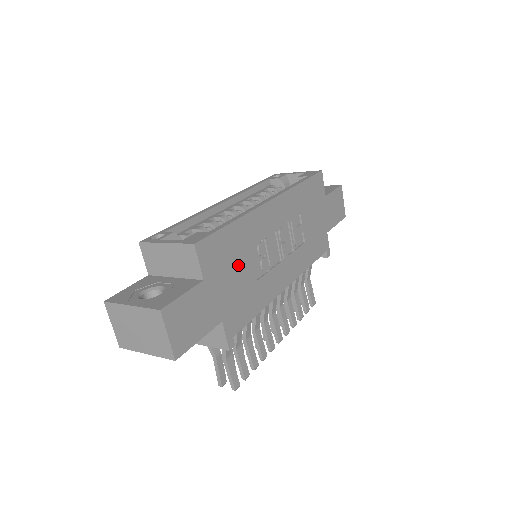
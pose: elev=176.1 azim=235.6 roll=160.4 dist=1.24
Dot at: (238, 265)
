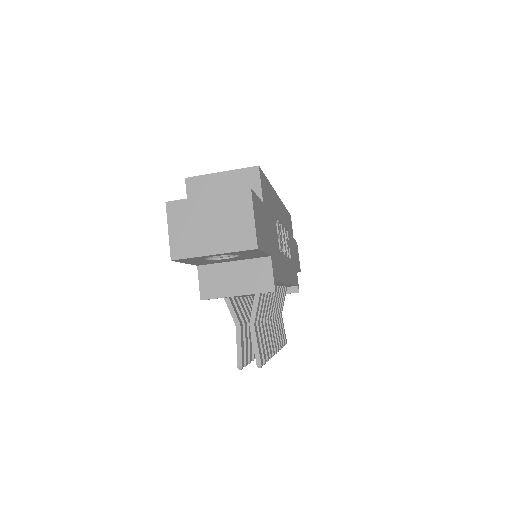
Dot at: (272, 221)
